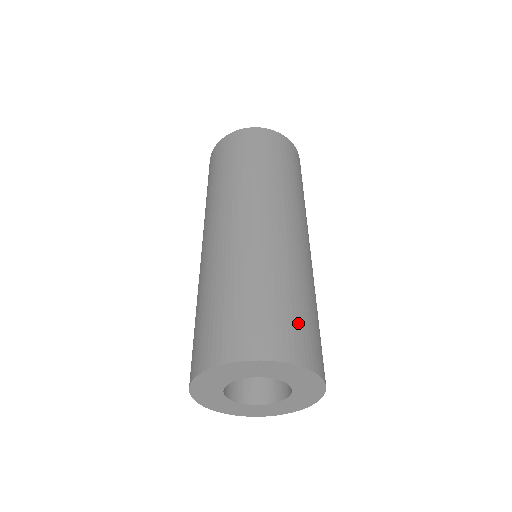
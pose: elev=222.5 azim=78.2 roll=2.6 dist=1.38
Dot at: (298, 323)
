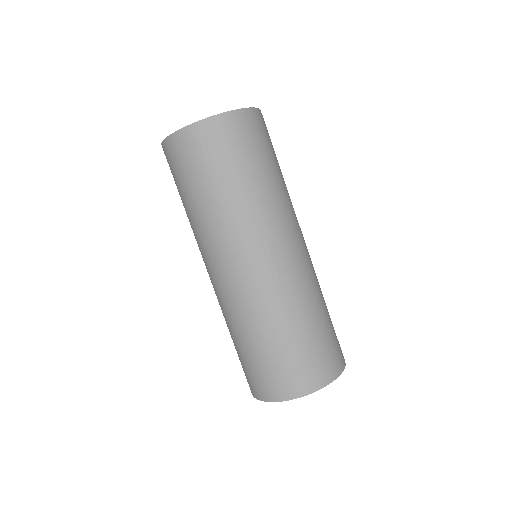
Dot at: (293, 362)
